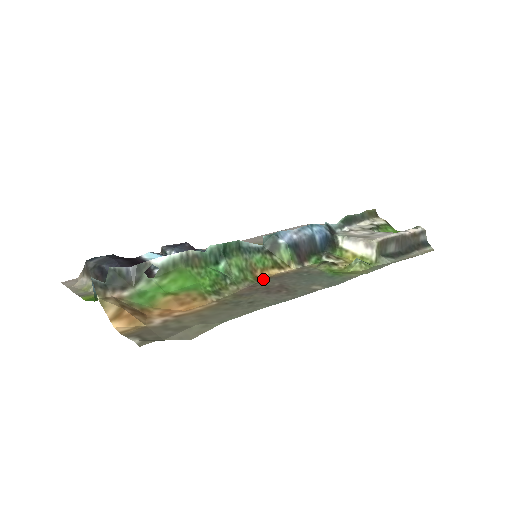
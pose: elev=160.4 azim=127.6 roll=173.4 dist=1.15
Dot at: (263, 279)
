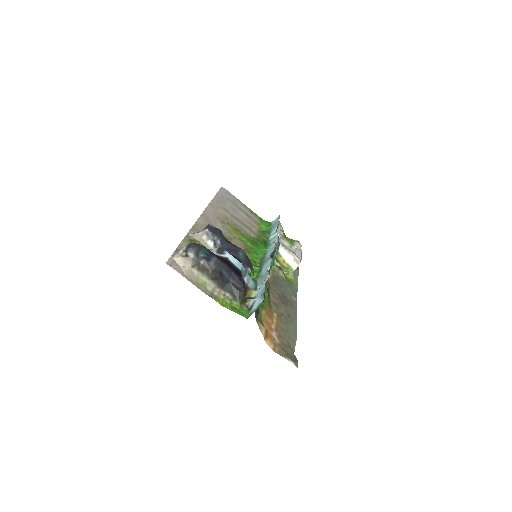
Dot at: (270, 284)
